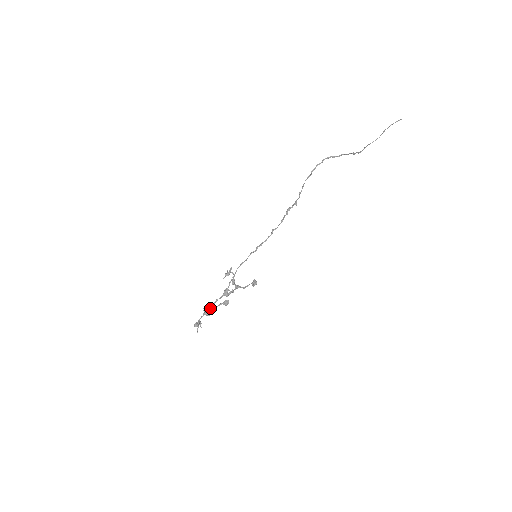
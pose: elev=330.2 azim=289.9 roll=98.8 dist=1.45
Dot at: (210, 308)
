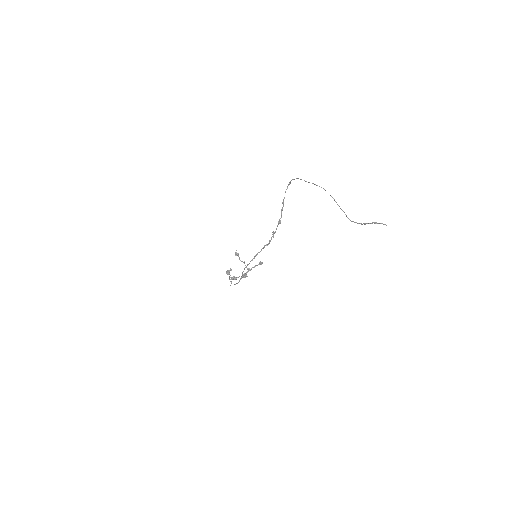
Dot at: (234, 278)
